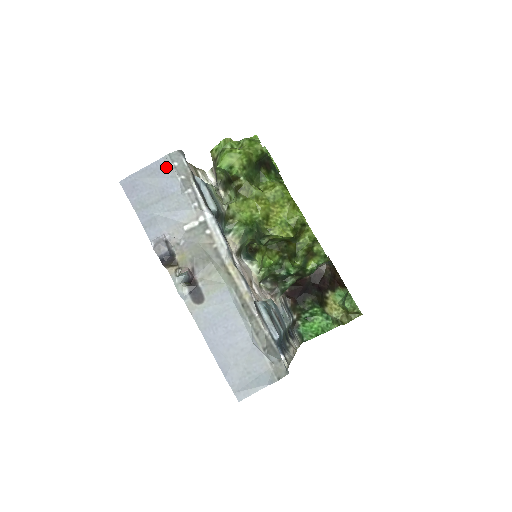
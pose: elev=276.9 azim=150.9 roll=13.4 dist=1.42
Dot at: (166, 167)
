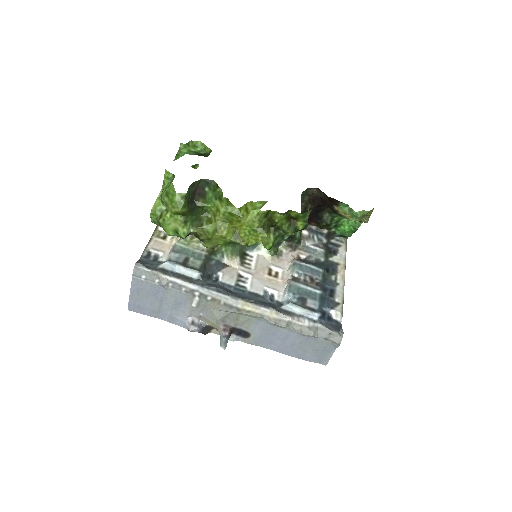
Dot at: (141, 283)
